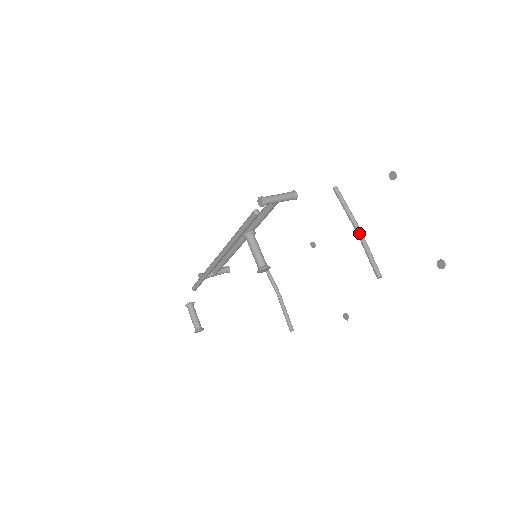
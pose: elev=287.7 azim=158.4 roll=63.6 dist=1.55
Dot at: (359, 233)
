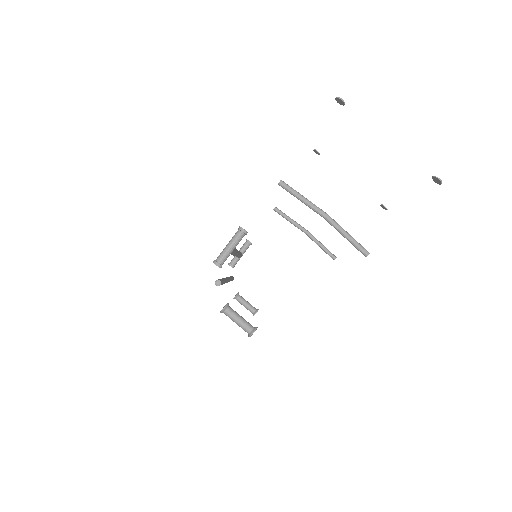
Dot at: (327, 220)
